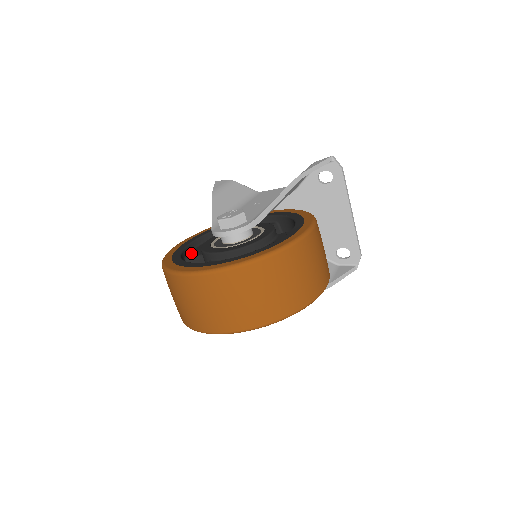
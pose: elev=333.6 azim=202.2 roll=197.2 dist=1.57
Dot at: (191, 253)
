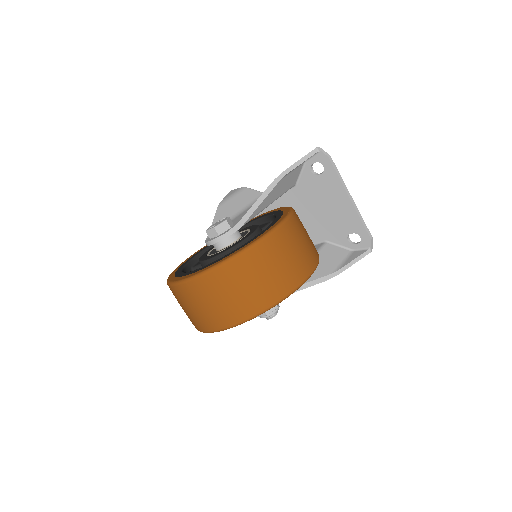
Dot at: (198, 262)
